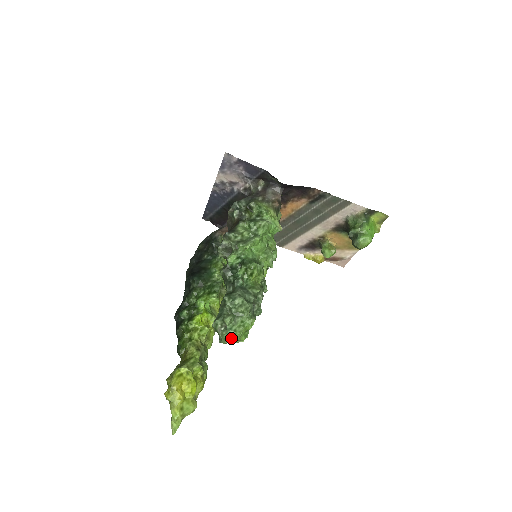
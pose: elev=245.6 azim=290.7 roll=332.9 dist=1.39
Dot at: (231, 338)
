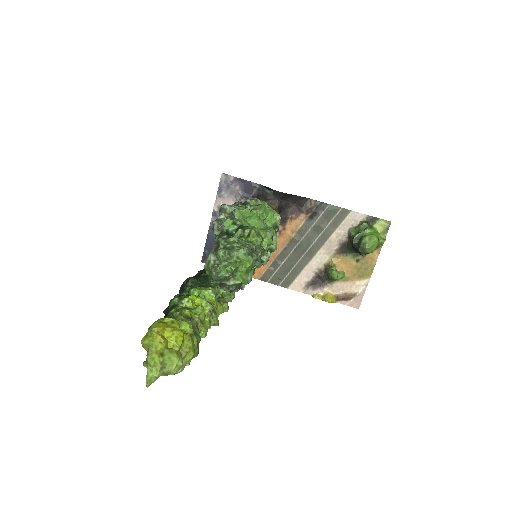
Dot at: (225, 268)
